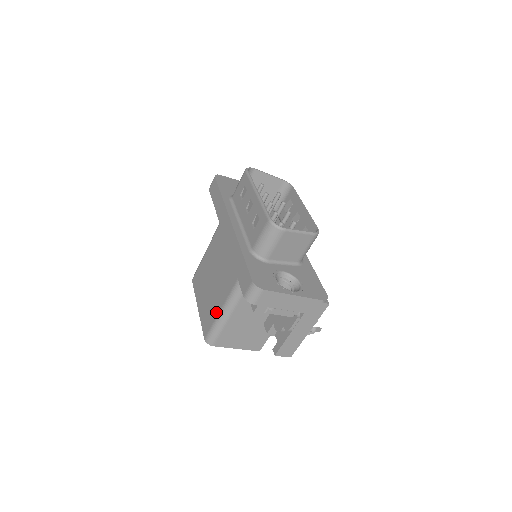
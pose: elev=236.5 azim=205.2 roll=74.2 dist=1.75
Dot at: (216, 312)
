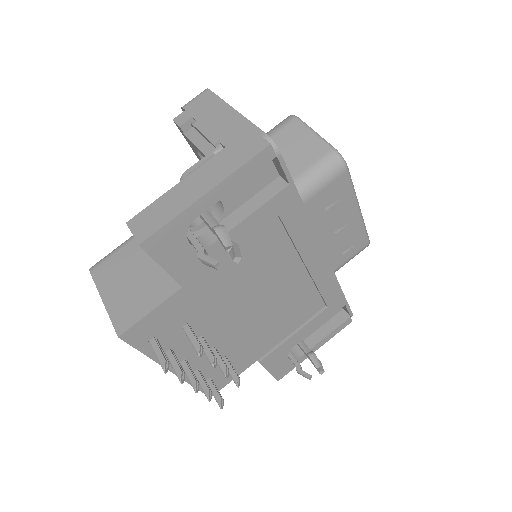
Dot at: occluded
